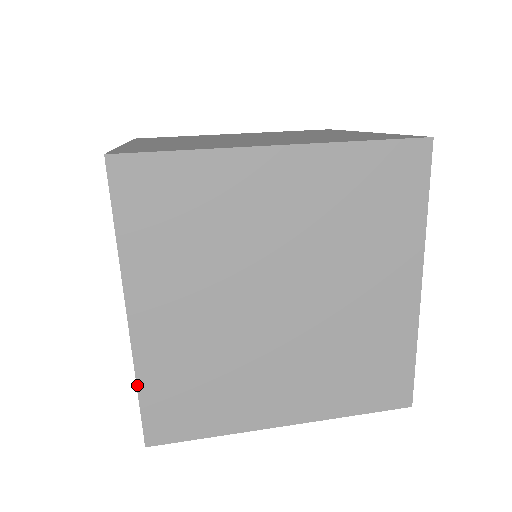
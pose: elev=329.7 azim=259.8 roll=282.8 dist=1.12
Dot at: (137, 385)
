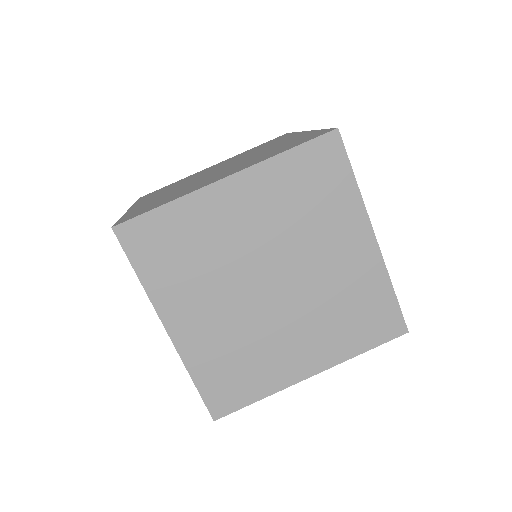
Dot at: (191, 378)
